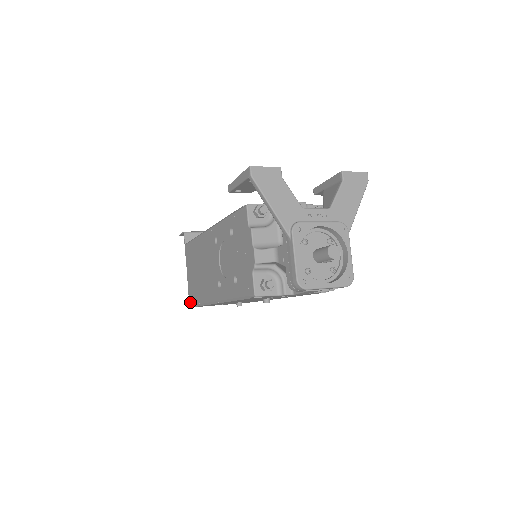
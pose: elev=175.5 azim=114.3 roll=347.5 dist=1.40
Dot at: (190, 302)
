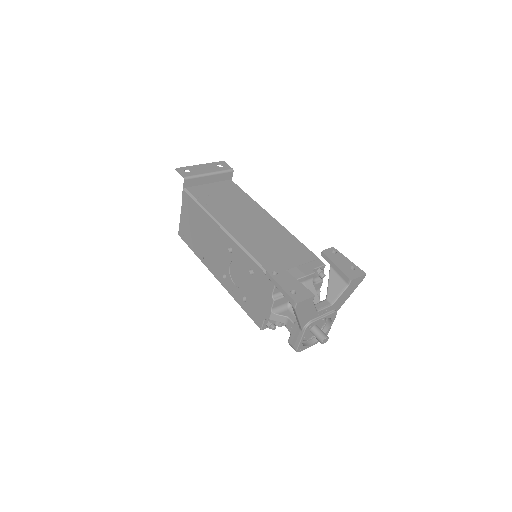
Dot at: (180, 235)
